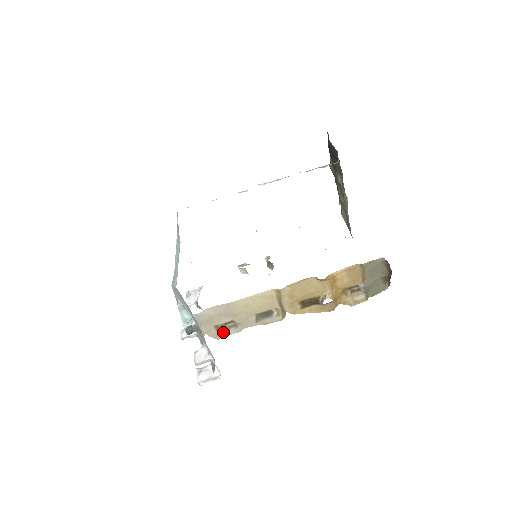
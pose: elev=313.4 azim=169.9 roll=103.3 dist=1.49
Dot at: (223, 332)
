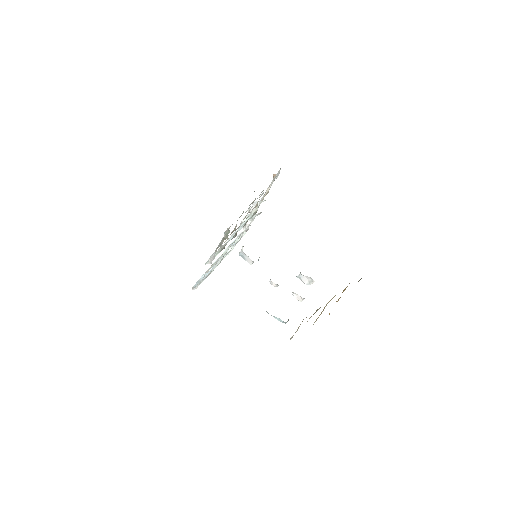
Dot at: occluded
